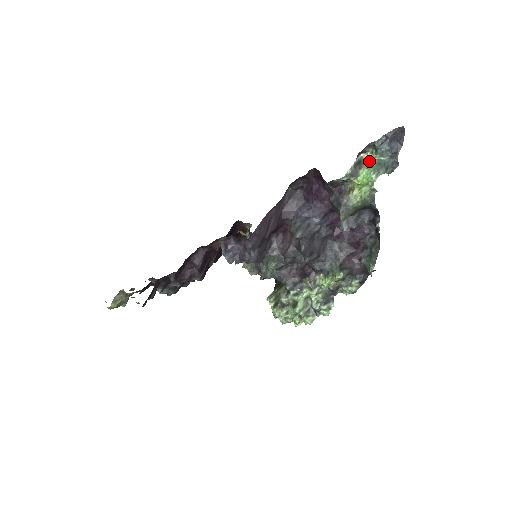
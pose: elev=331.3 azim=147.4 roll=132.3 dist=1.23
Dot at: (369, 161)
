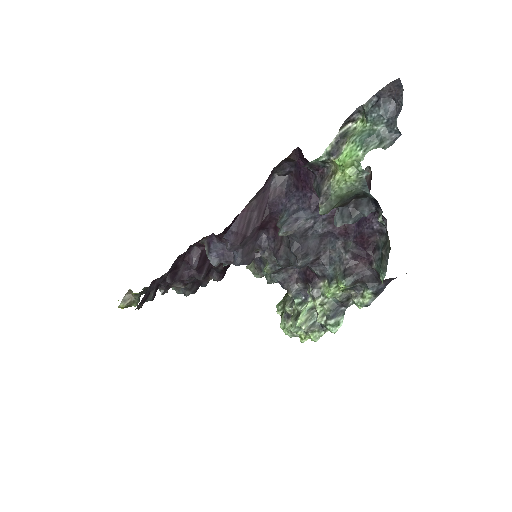
Dot at: (357, 132)
